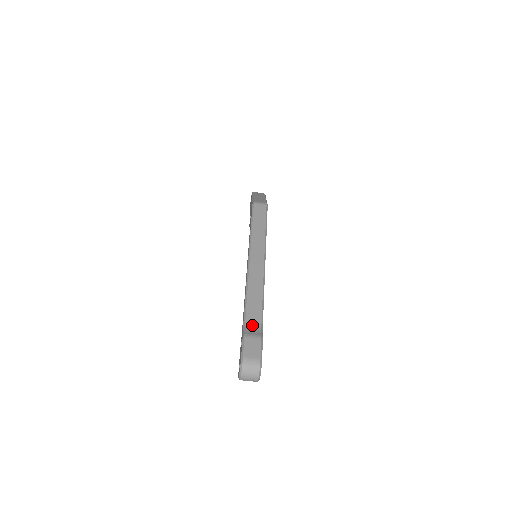
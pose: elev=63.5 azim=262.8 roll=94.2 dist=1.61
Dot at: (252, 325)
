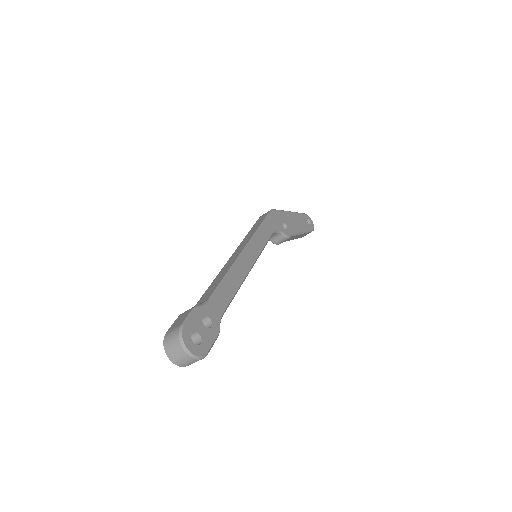
Dot at: occluded
